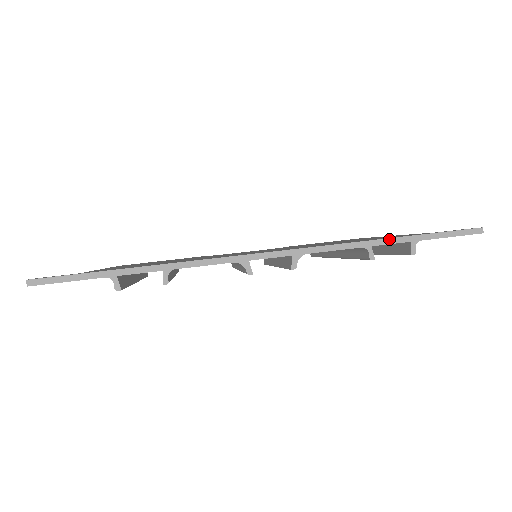
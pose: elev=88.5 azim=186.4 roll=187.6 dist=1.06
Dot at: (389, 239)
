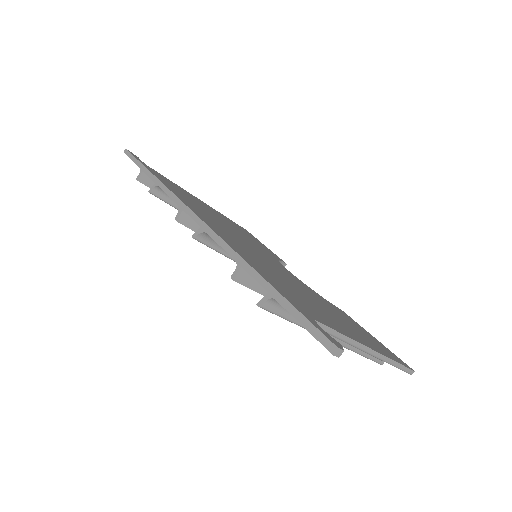
Dot at: (257, 273)
